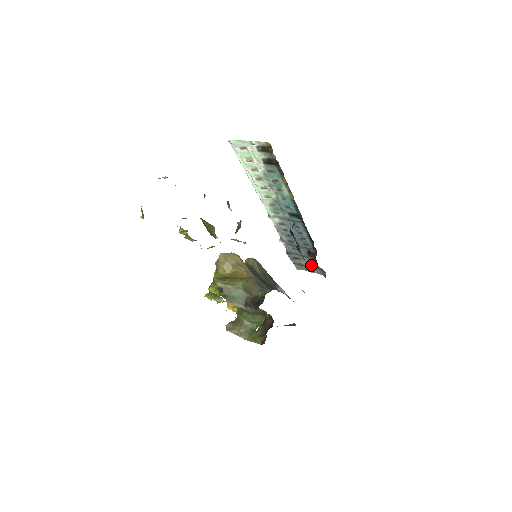
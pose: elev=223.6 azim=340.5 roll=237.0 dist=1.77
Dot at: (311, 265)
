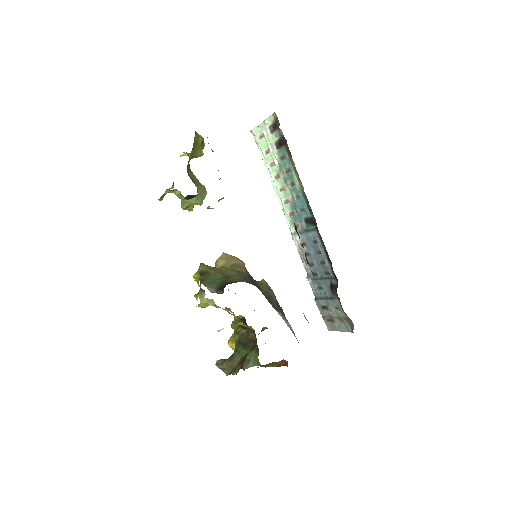
Dot at: (338, 314)
